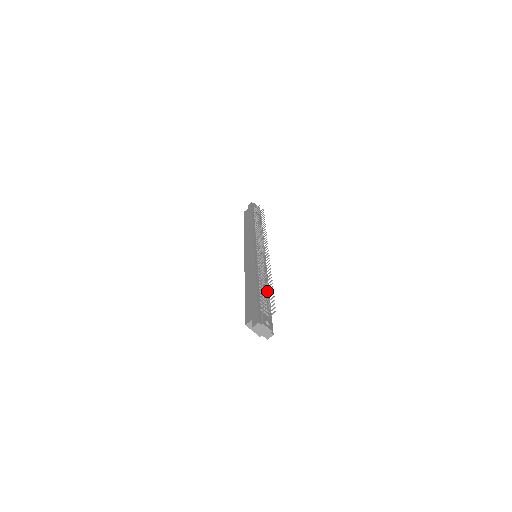
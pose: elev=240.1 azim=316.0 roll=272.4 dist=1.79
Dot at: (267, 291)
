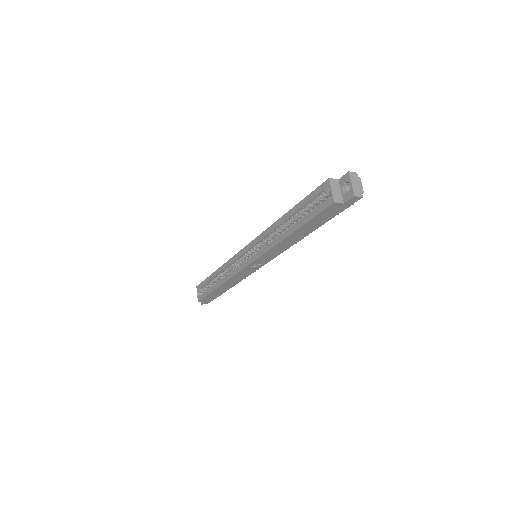
Dot at: occluded
